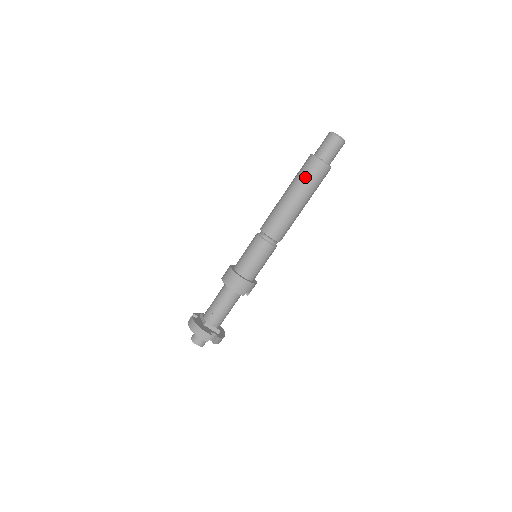
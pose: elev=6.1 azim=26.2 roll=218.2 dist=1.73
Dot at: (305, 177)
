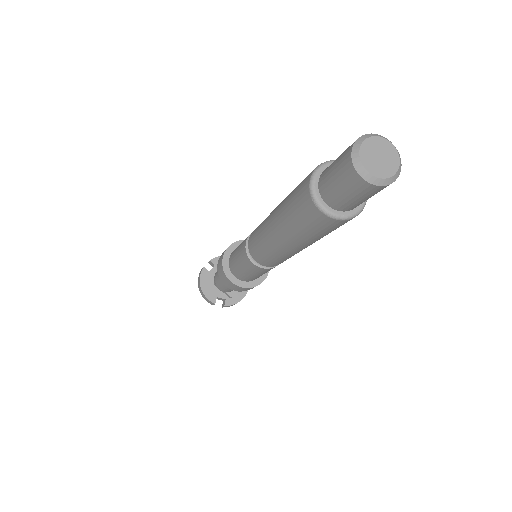
Dot at: (292, 217)
